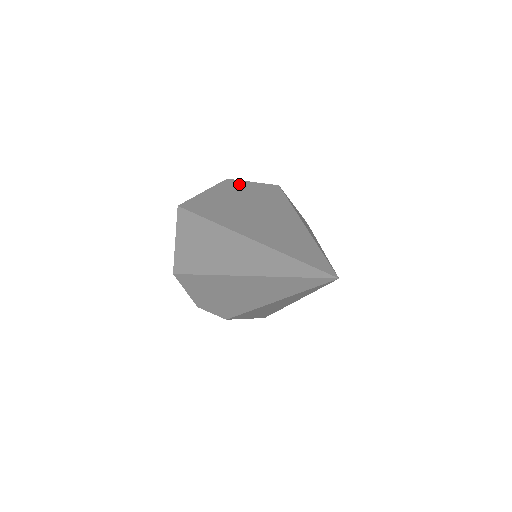
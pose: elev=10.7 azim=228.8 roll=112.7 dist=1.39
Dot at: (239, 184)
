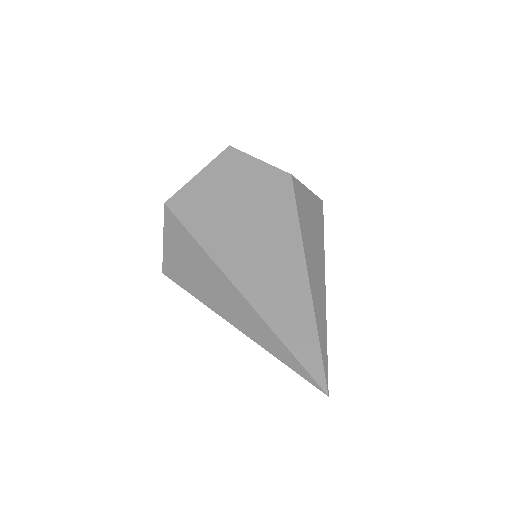
Dot at: (242, 163)
